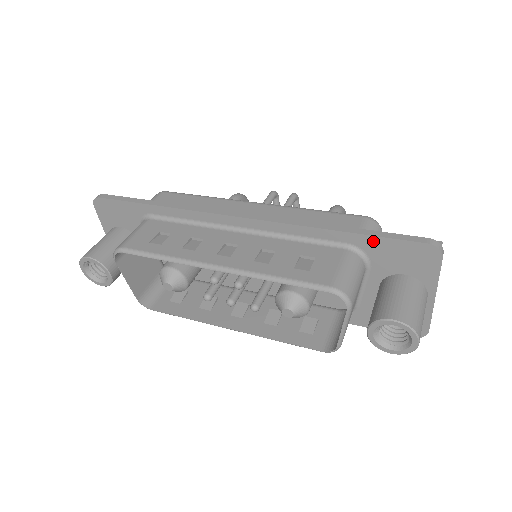
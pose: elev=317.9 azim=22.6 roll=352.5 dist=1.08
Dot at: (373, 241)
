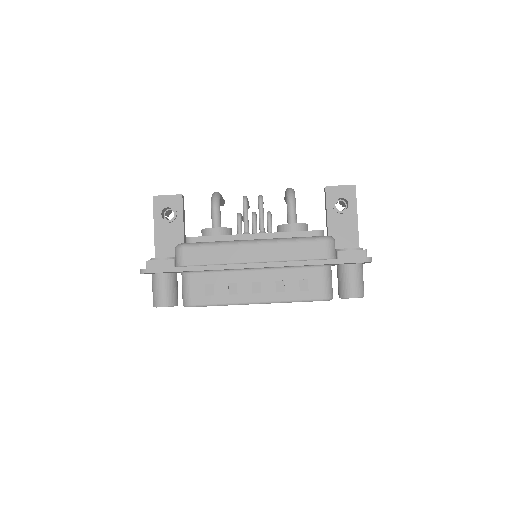
Dot at: occluded
